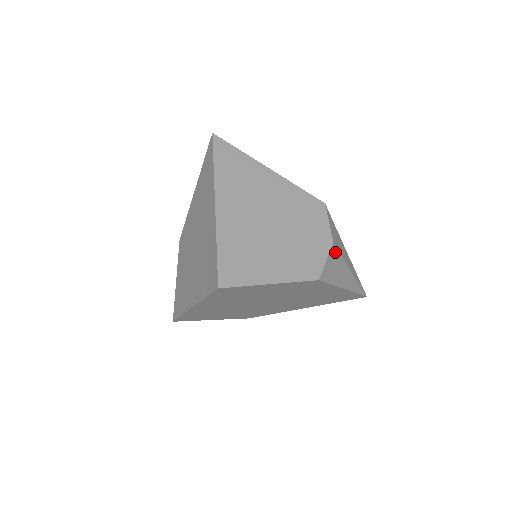
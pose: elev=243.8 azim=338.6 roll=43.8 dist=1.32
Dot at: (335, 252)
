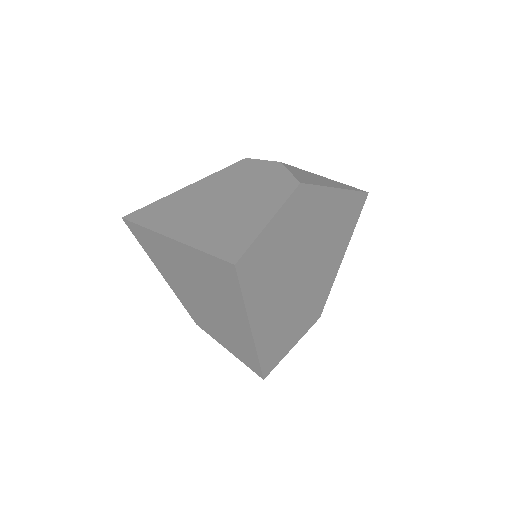
Dot at: (291, 168)
